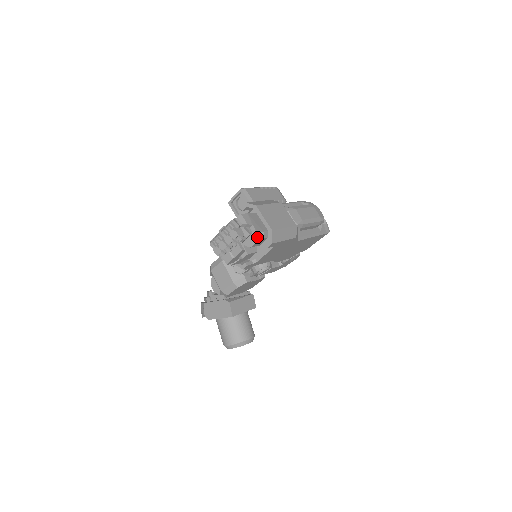
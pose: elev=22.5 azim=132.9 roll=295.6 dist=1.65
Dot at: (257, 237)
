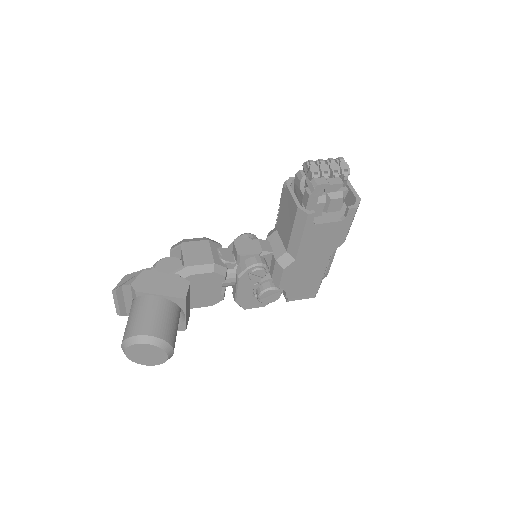
Dot at: (343, 196)
